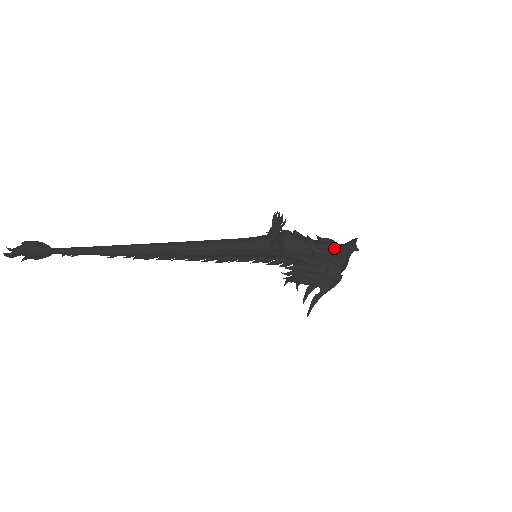
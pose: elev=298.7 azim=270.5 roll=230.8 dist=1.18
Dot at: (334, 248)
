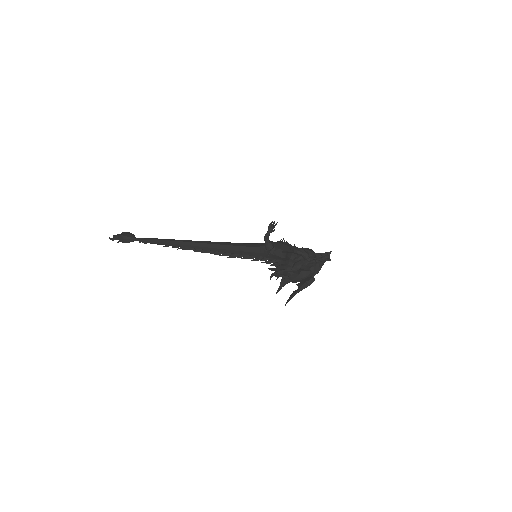
Dot at: (310, 252)
